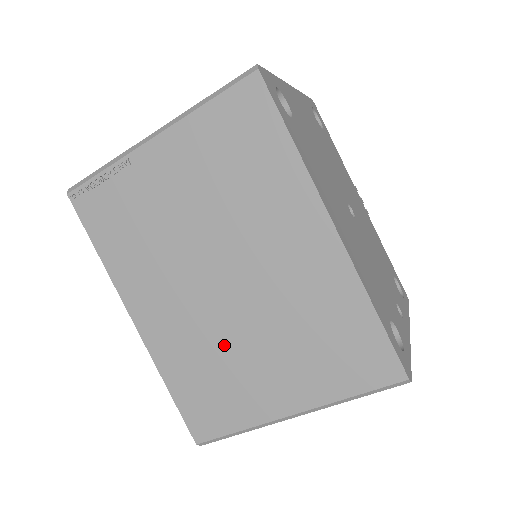
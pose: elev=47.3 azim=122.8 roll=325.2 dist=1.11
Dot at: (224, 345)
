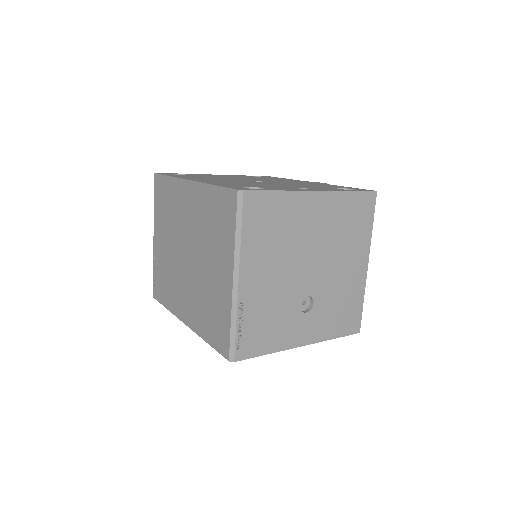
Dot at: (202, 284)
